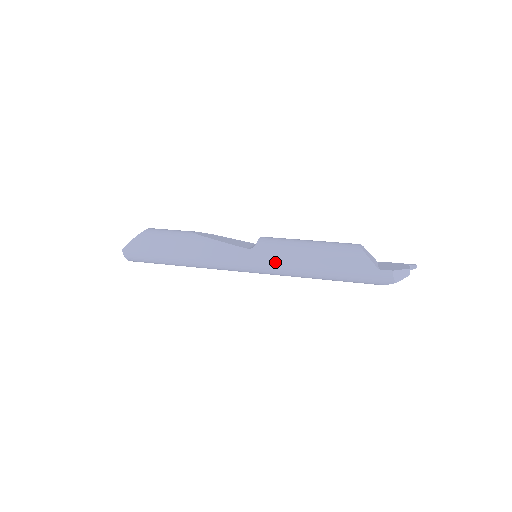
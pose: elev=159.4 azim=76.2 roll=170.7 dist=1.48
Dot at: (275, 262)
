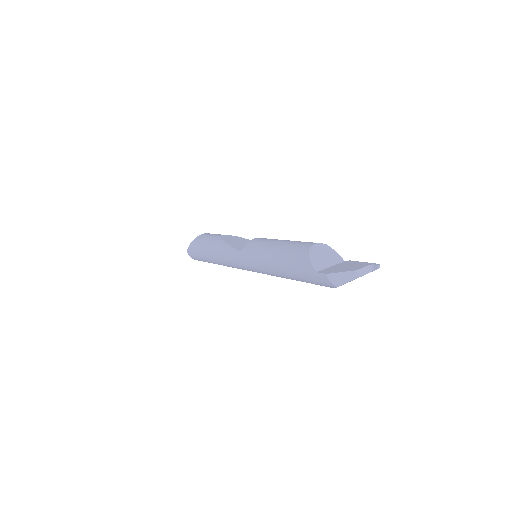
Dot at: (254, 263)
